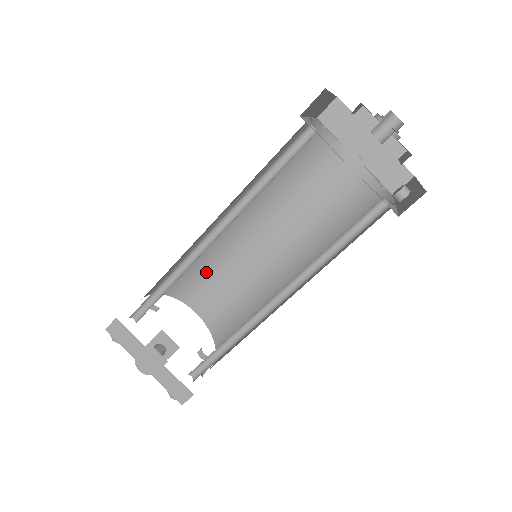
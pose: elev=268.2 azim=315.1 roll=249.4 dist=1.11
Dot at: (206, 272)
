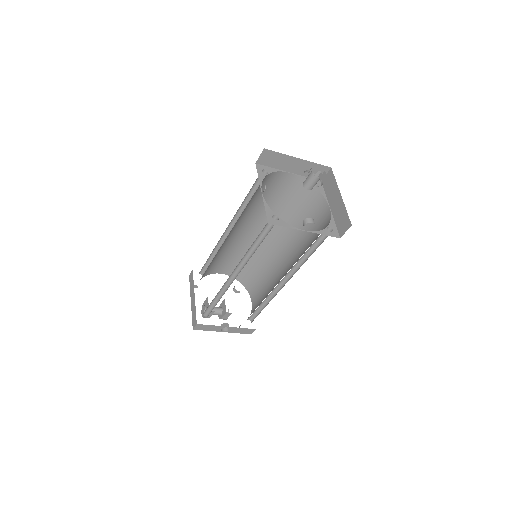
Dot at: (259, 274)
